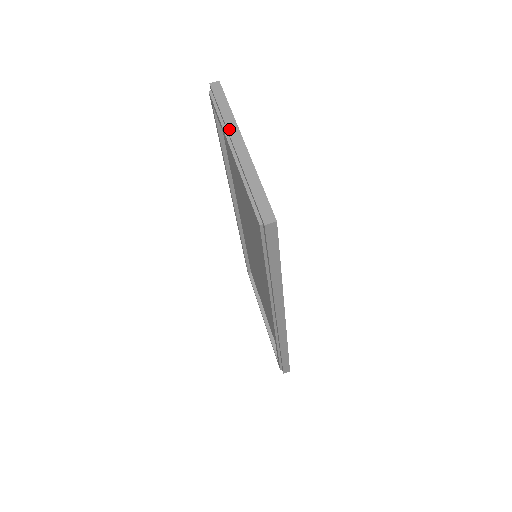
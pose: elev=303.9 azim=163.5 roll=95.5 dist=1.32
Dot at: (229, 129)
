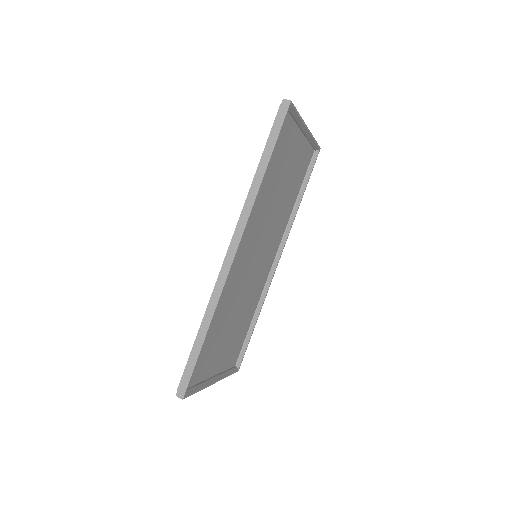
Dot at: occluded
